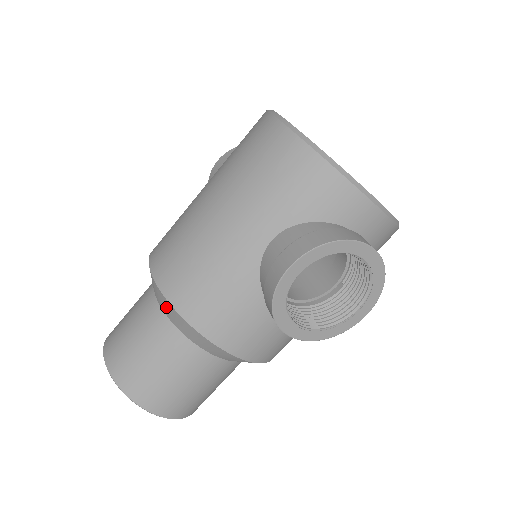
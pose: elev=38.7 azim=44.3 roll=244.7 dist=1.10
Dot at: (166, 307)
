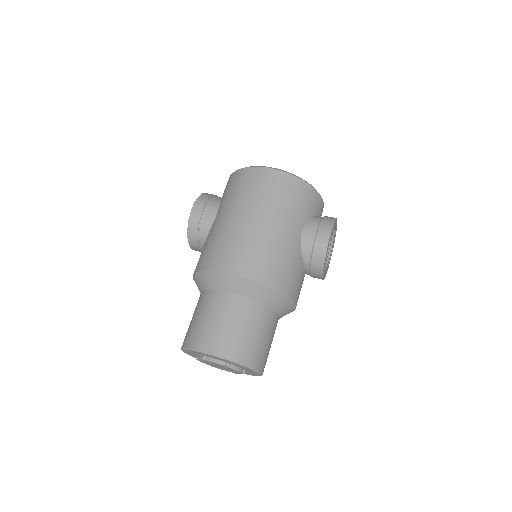
Dot at: (259, 292)
